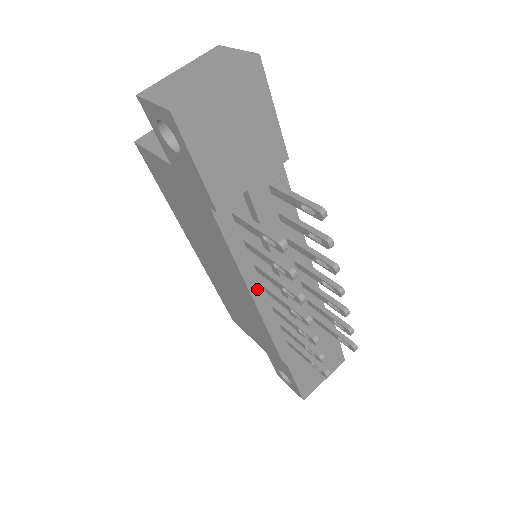
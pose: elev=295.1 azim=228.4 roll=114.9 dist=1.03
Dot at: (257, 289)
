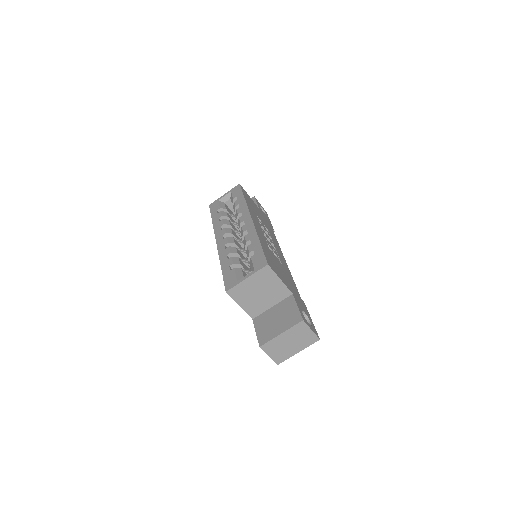
Dot at: occluded
